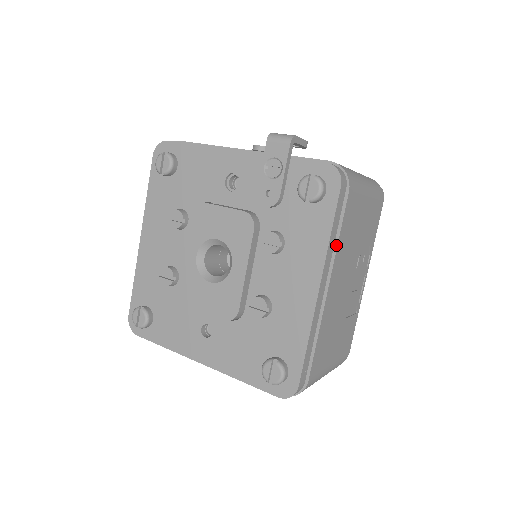
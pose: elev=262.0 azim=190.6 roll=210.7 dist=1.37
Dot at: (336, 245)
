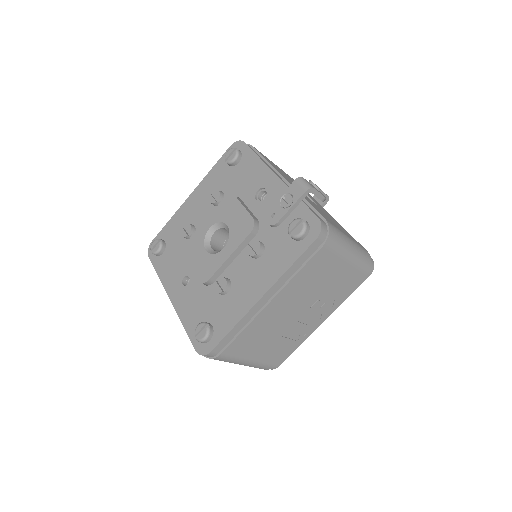
Dot at: (292, 277)
